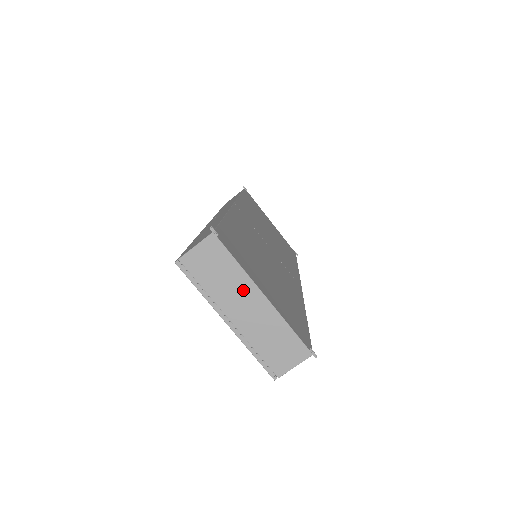
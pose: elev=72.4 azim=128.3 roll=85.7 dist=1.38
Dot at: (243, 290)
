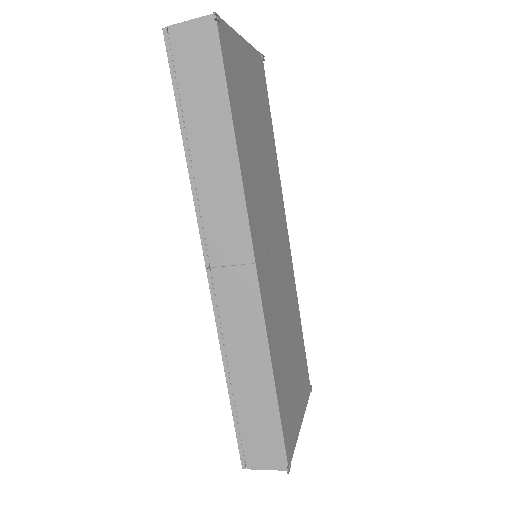
Dot at: occluded
